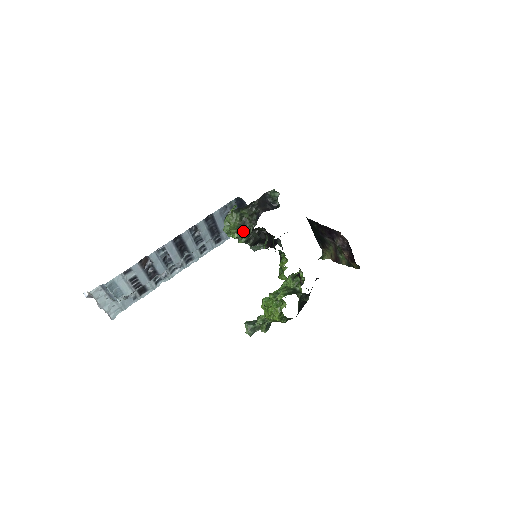
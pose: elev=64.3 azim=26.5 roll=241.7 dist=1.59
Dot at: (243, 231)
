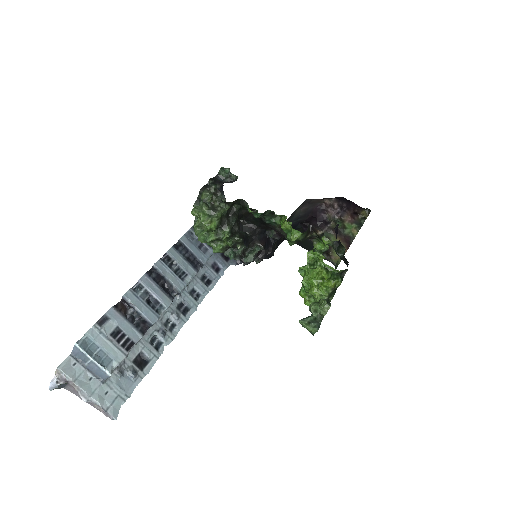
Dot at: (217, 214)
